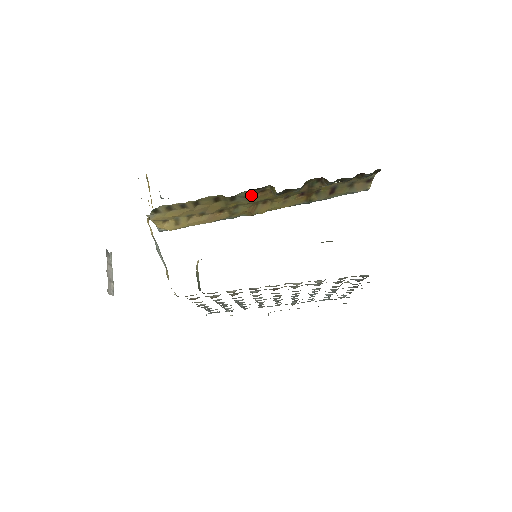
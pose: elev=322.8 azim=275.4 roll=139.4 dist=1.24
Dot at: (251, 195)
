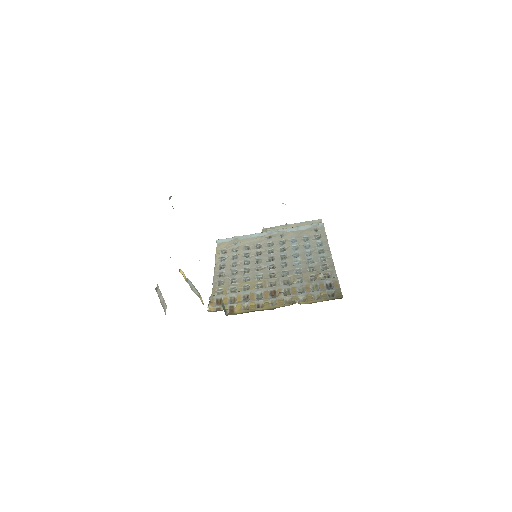
Dot at: occluded
